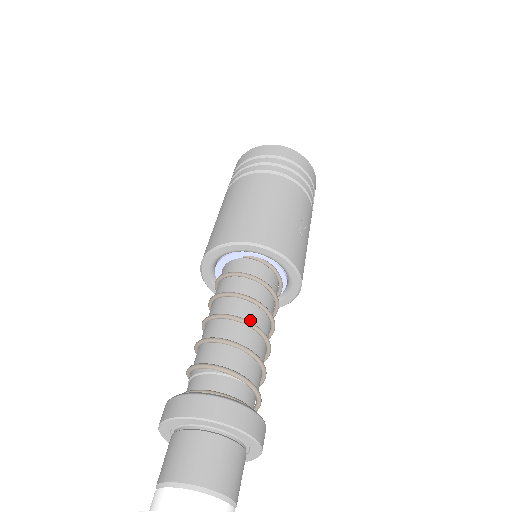
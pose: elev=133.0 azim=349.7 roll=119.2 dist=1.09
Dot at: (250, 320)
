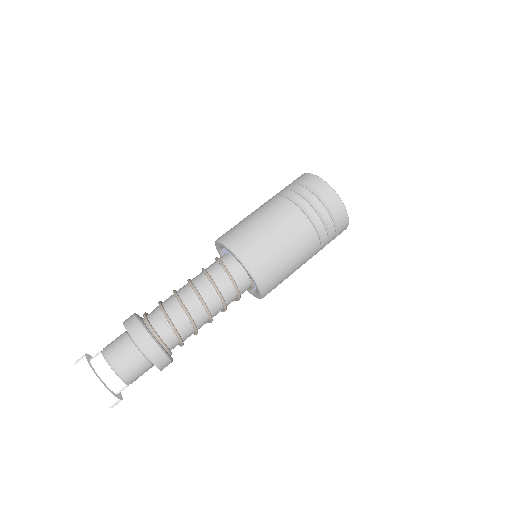
Dot at: (213, 313)
